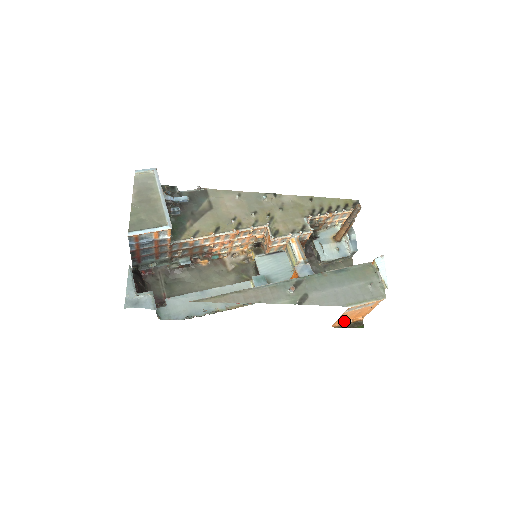
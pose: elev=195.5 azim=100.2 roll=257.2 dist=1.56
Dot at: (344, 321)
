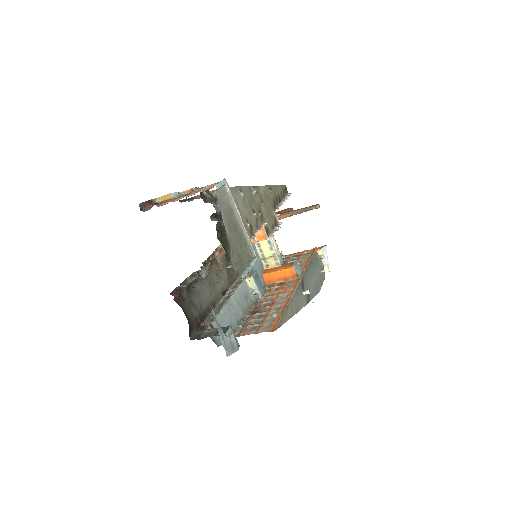
Dot at: occluded
